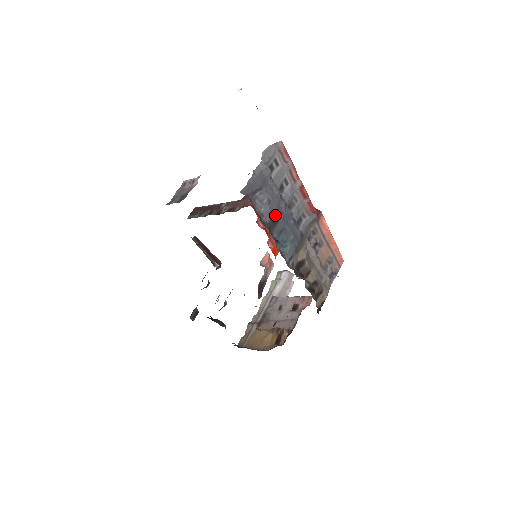
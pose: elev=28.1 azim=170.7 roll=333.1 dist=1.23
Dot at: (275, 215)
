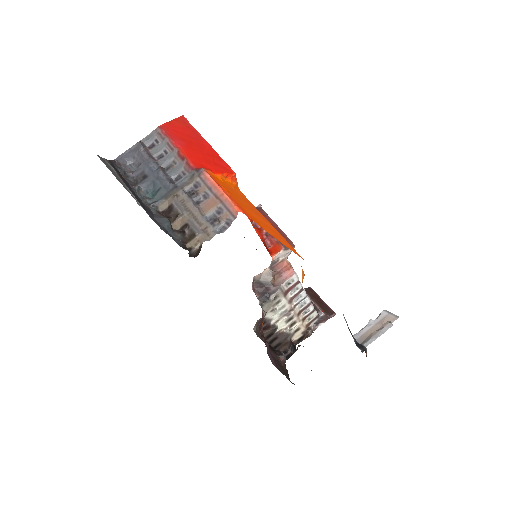
Dot at: (146, 173)
